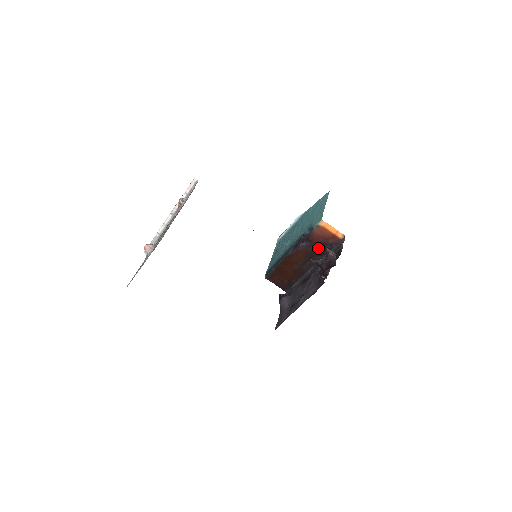
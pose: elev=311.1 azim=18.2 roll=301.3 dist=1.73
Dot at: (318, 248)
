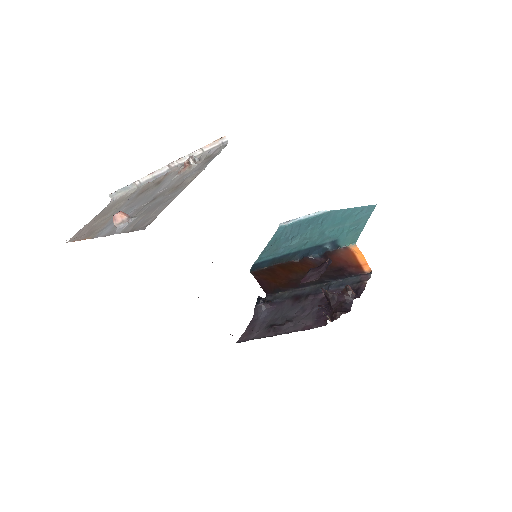
Dot at: (332, 269)
